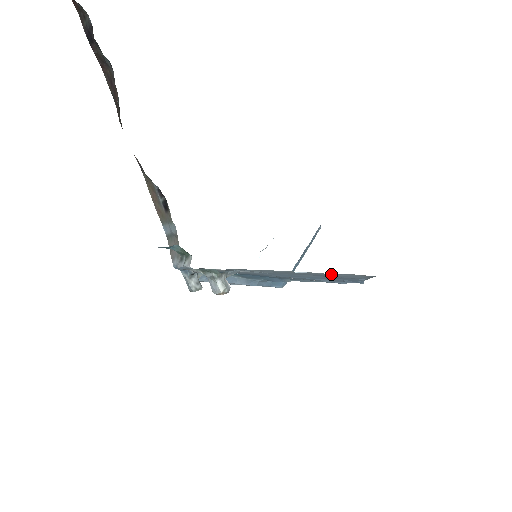
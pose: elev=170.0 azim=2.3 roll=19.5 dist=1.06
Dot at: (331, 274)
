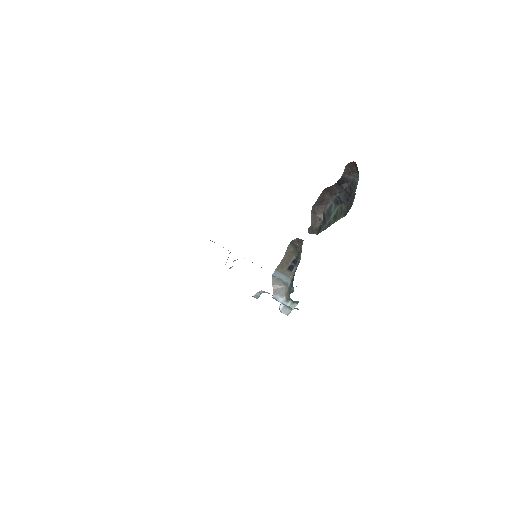
Dot at: occluded
